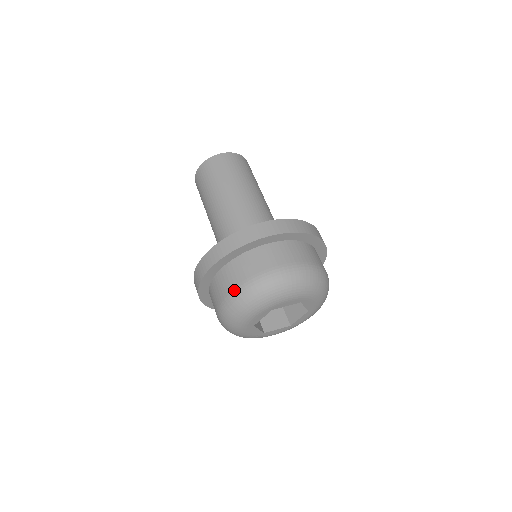
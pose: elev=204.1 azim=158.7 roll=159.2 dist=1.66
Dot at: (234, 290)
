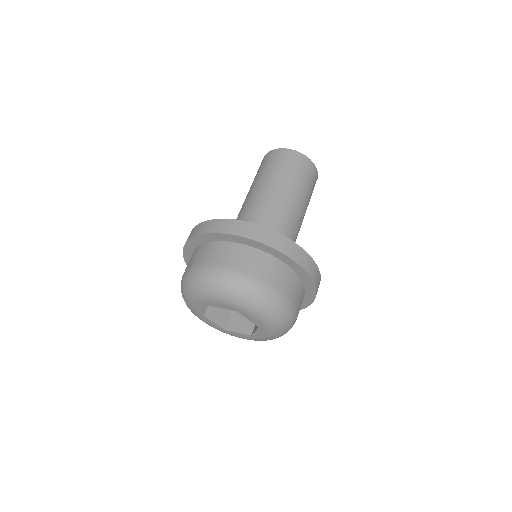
Dot at: (230, 269)
